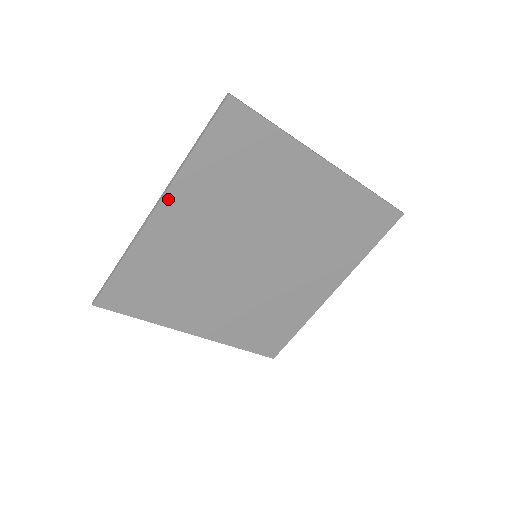
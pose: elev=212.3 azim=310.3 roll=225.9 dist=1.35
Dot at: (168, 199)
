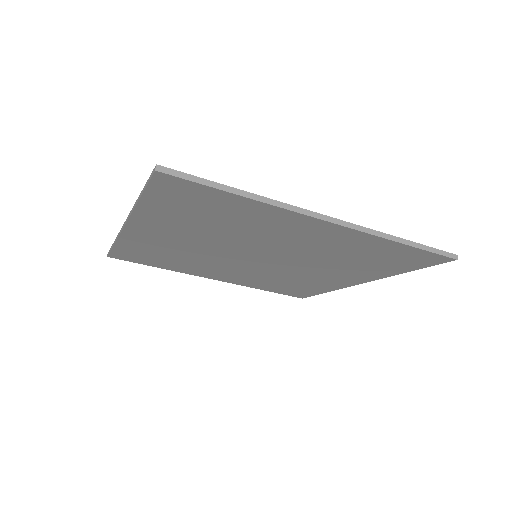
Dot at: (134, 222)
